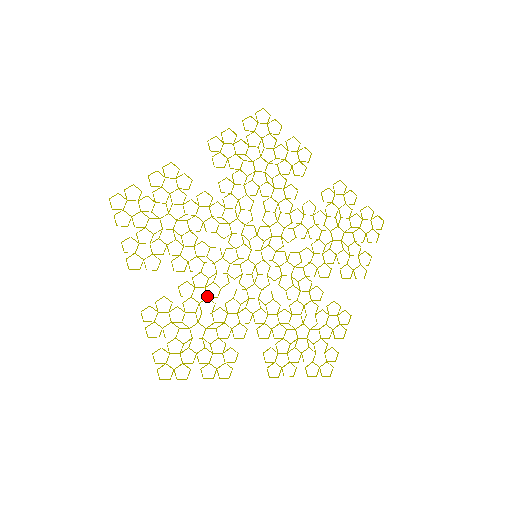
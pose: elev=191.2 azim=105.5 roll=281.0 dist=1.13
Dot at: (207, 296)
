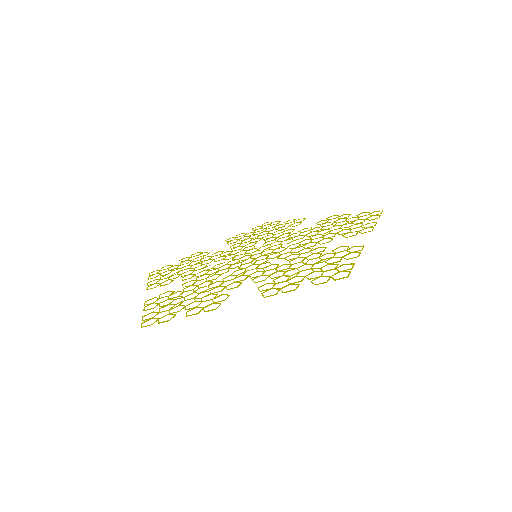
Dot at: (206, 281)
